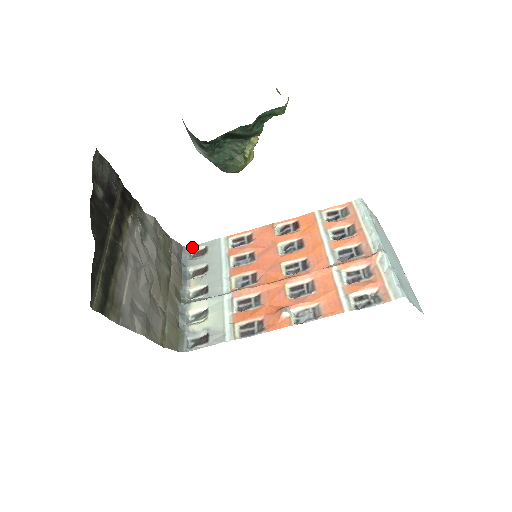
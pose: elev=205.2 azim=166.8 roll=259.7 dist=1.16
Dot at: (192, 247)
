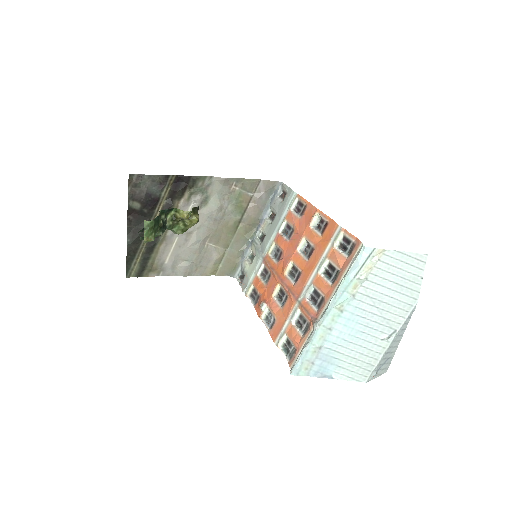
Dot at: (283, 185)
